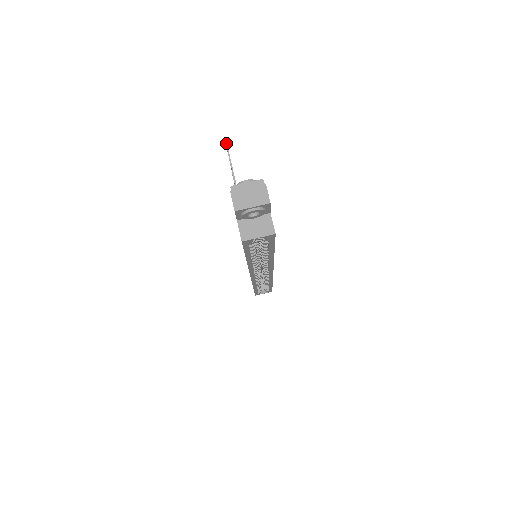
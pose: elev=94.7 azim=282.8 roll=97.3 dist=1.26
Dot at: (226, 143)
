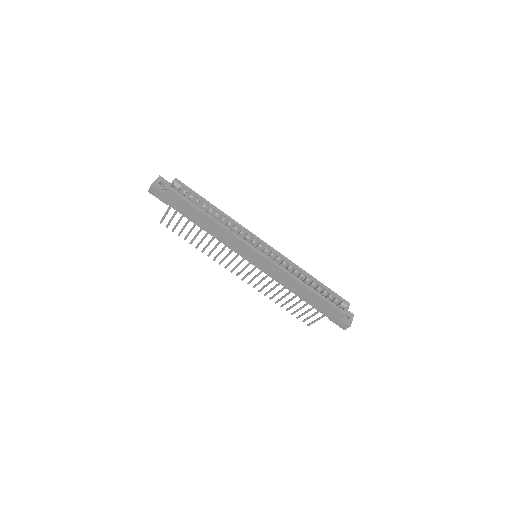
Dot at: (160, 222)
